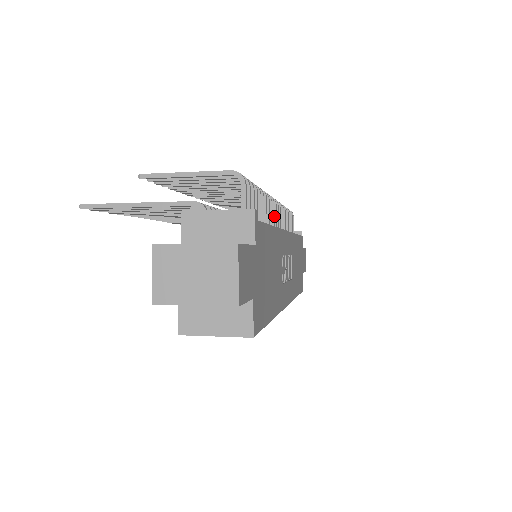
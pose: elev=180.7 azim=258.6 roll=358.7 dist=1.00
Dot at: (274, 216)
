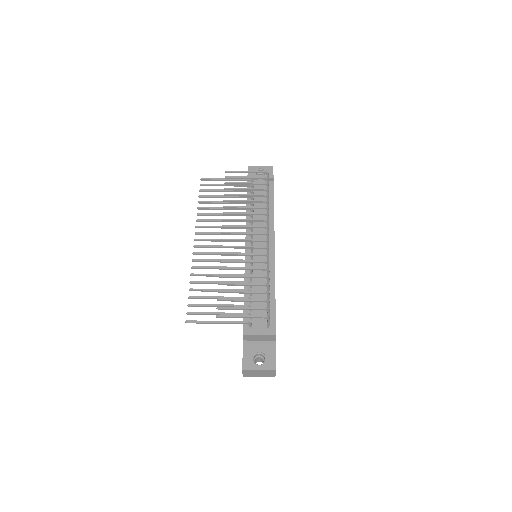
Dot at: occluded
